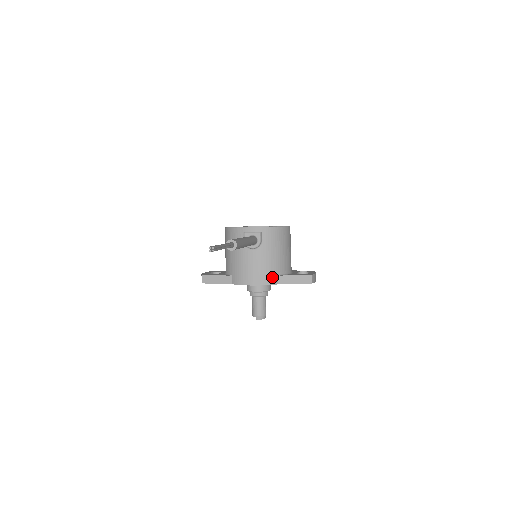
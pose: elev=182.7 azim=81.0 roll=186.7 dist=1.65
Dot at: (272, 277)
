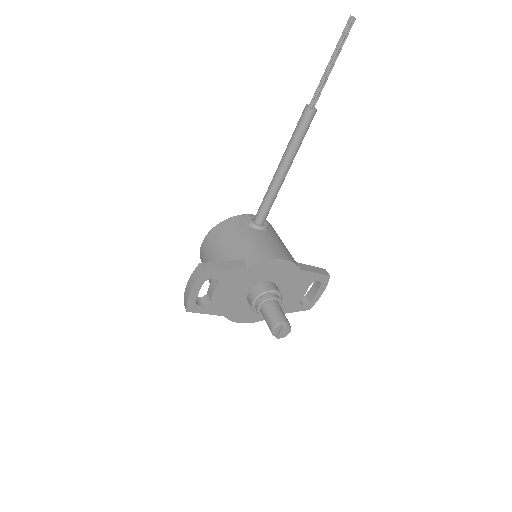
Dot at: (293, 259)
